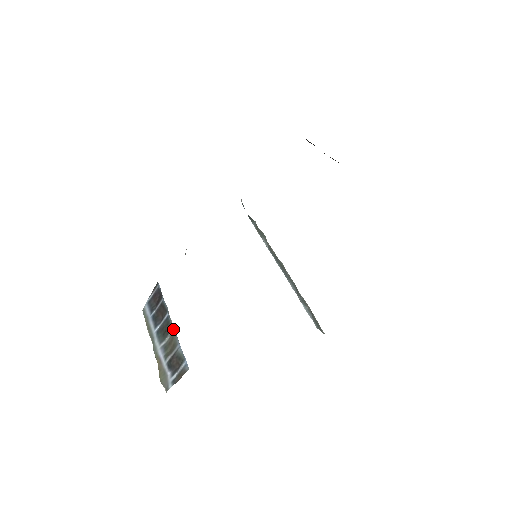
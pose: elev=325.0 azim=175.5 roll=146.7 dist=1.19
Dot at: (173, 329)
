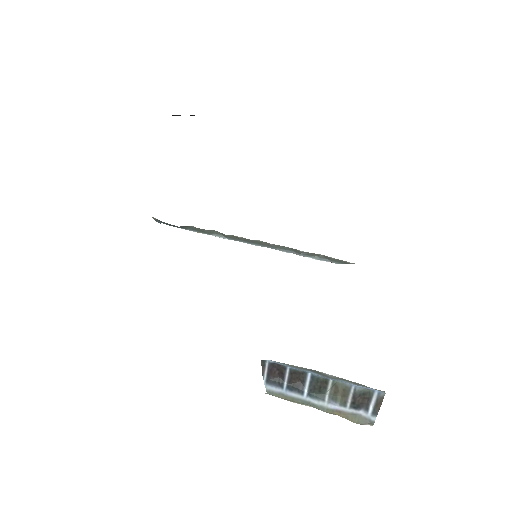
Dot at: (331, 380)
